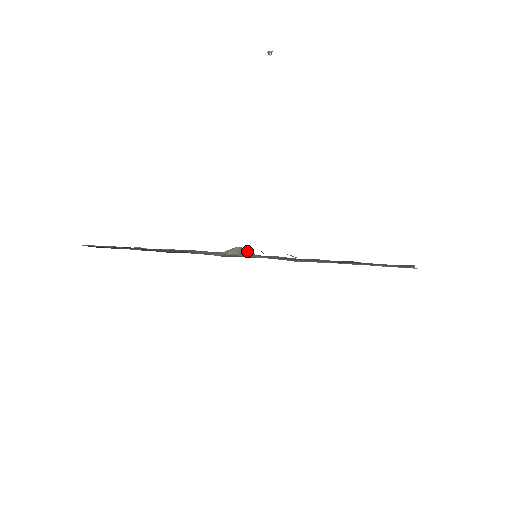
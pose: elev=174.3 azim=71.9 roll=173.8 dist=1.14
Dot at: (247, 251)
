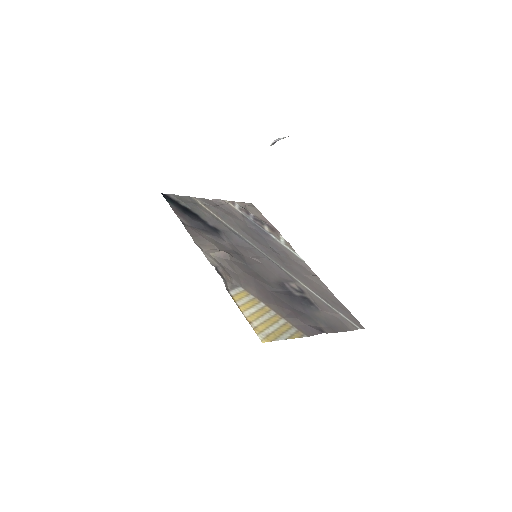
Dot at: (228, 257)
